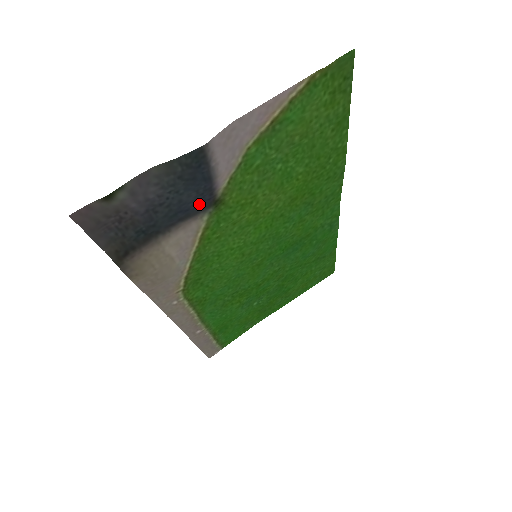
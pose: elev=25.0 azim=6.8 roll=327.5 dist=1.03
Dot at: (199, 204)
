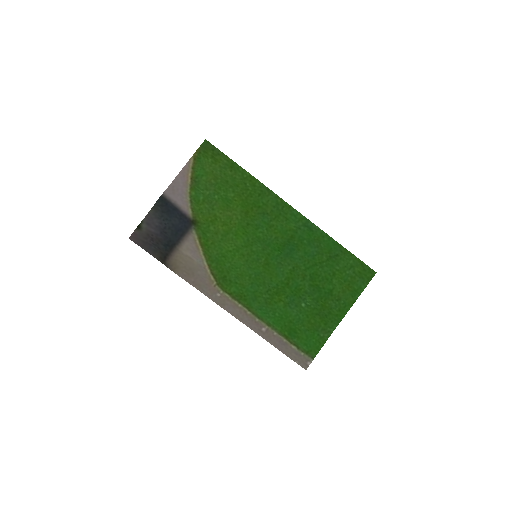
Dot at: (185, 225)
